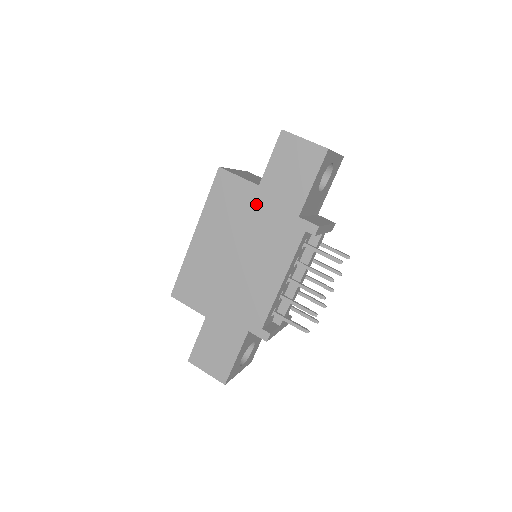
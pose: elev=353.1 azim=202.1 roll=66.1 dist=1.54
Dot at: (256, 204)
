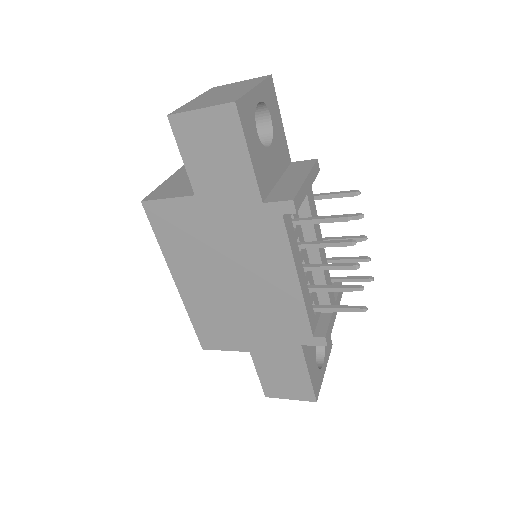
Dot at: (208, 217)
